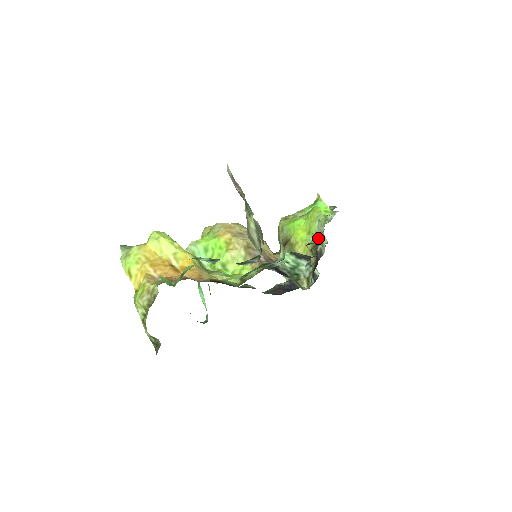
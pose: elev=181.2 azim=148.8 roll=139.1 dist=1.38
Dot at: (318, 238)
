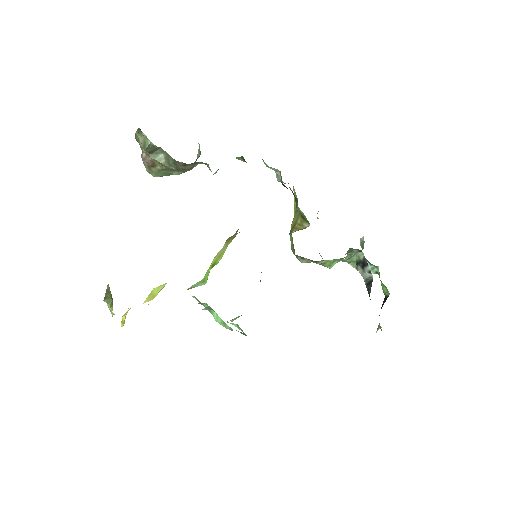
Dot at: (296, 197)
